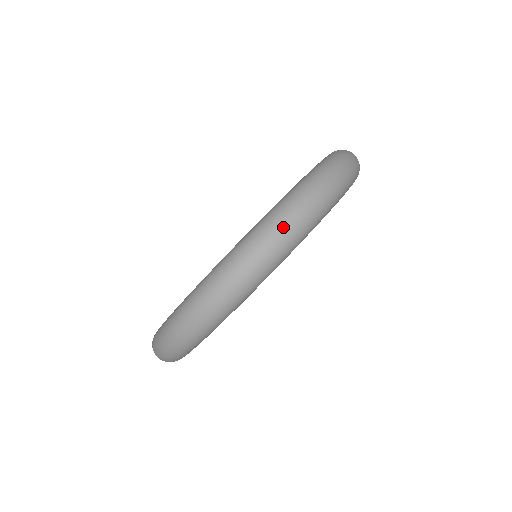
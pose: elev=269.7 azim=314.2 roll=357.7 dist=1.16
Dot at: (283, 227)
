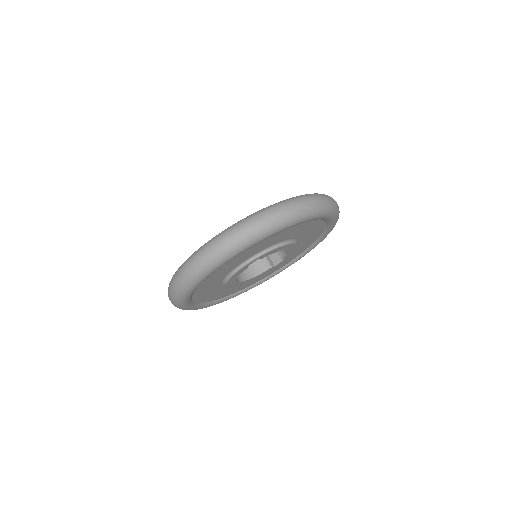
Dot at: (335, 201)
